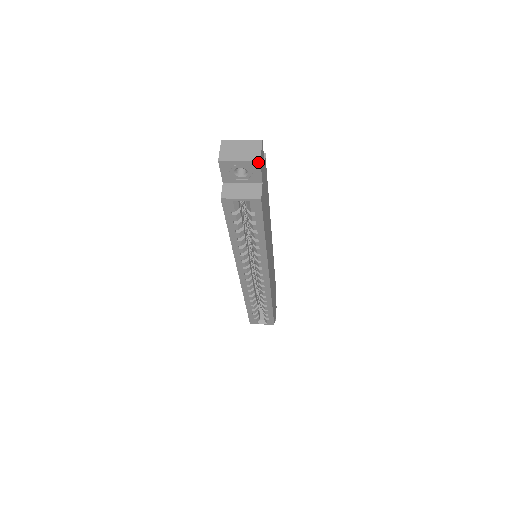
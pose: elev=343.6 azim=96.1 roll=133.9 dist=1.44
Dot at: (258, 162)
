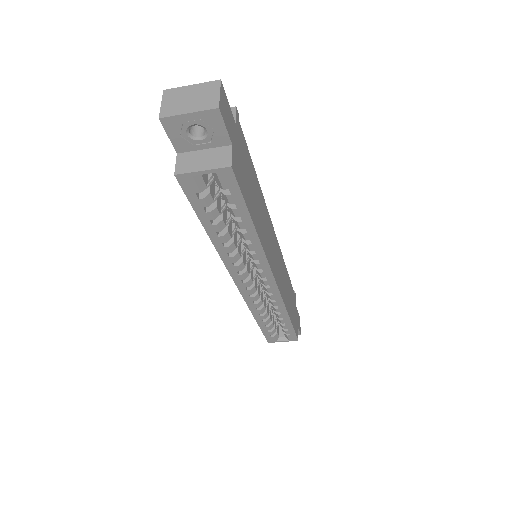
Dot at: (216, 110)
